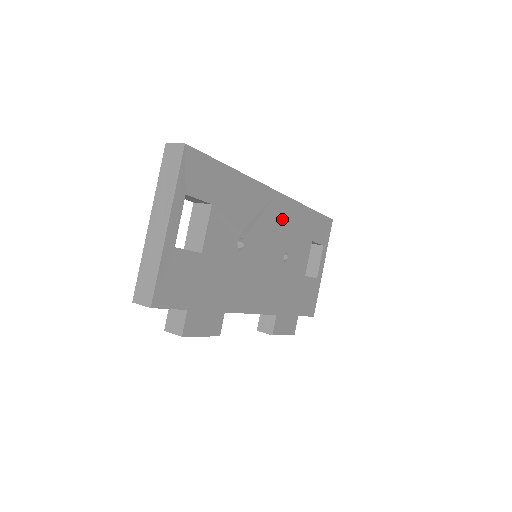
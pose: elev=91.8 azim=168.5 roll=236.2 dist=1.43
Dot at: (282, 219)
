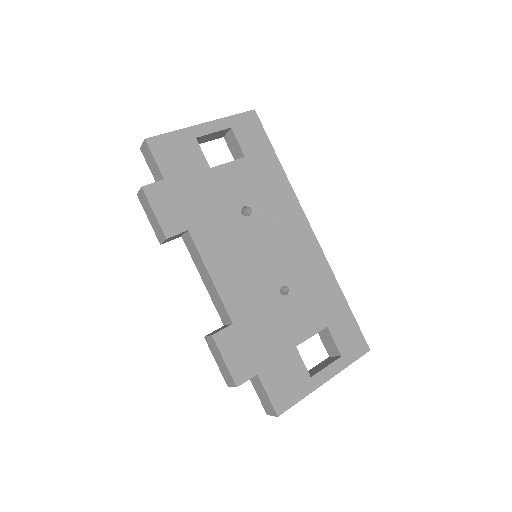
Dot at: (302, 255)
